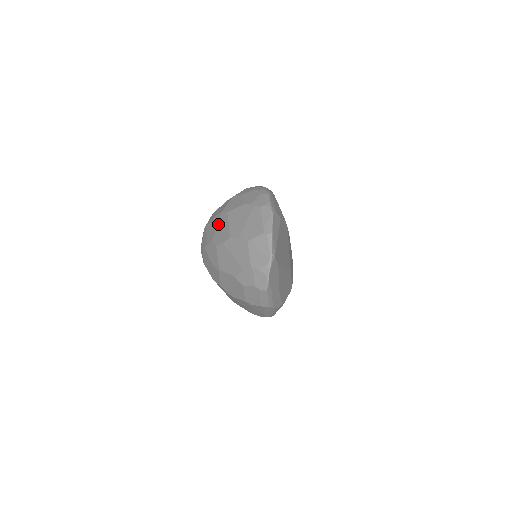
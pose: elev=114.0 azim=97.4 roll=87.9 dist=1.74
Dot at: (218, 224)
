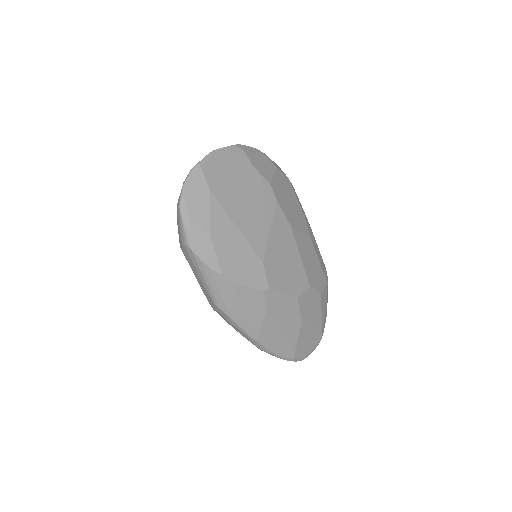
Dot at: occluded
